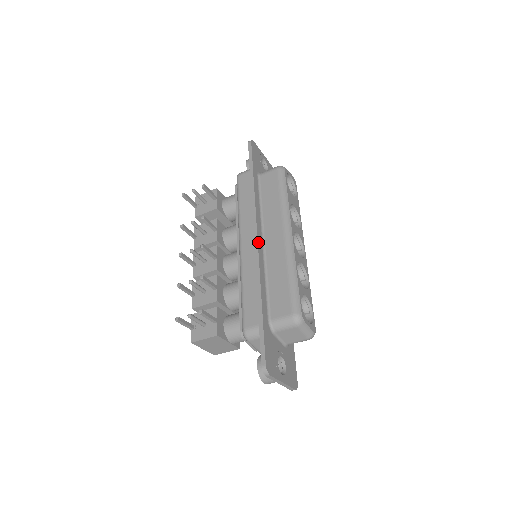
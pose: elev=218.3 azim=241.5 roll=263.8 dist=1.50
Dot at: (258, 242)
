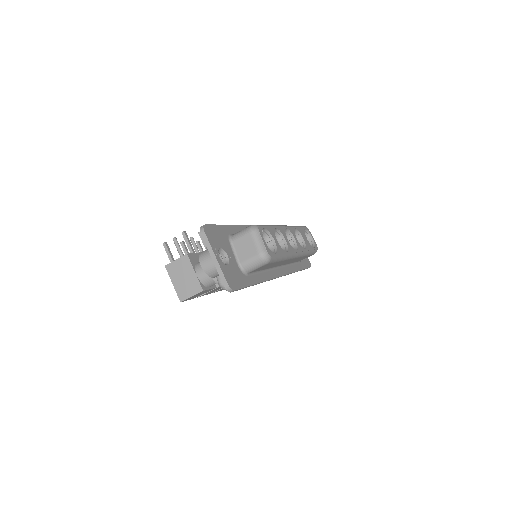
Dot at: occluded
